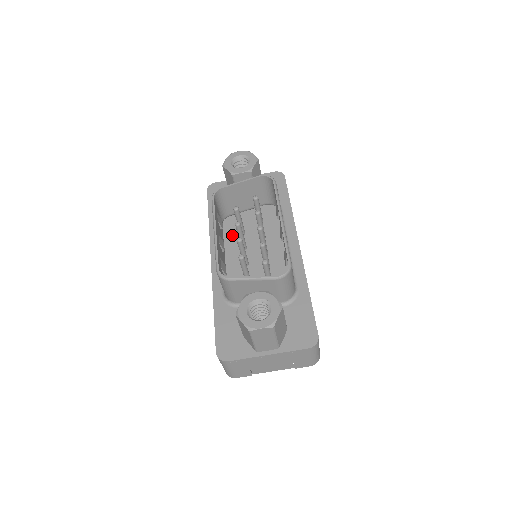
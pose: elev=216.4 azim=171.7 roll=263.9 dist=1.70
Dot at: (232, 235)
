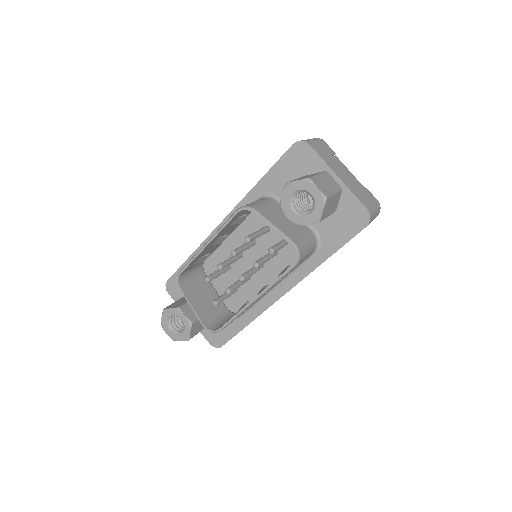
Dot at: (259, 219)
